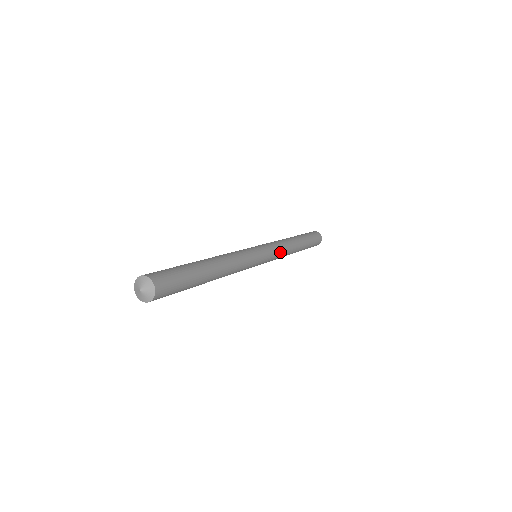
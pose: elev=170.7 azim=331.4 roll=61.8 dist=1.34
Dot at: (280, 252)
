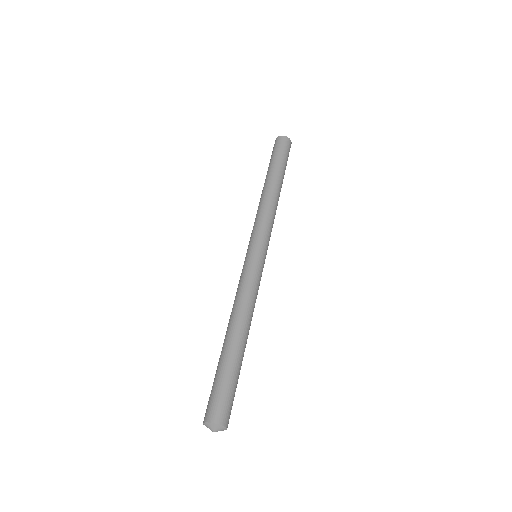
Dot at: occluded
